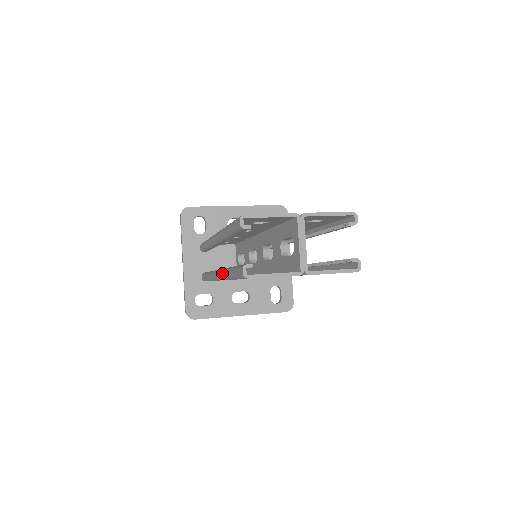
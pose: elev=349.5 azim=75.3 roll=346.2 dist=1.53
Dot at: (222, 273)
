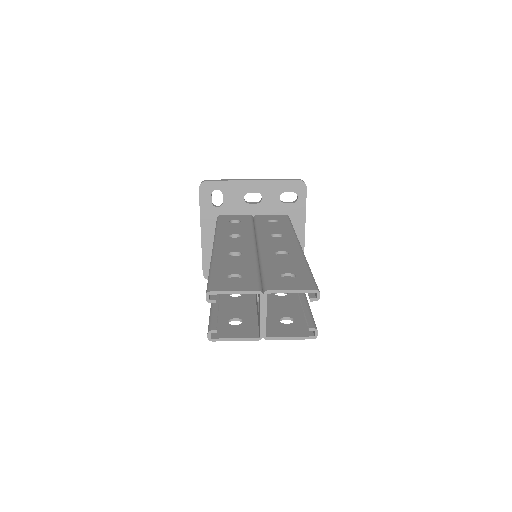
Dot at: occluded
